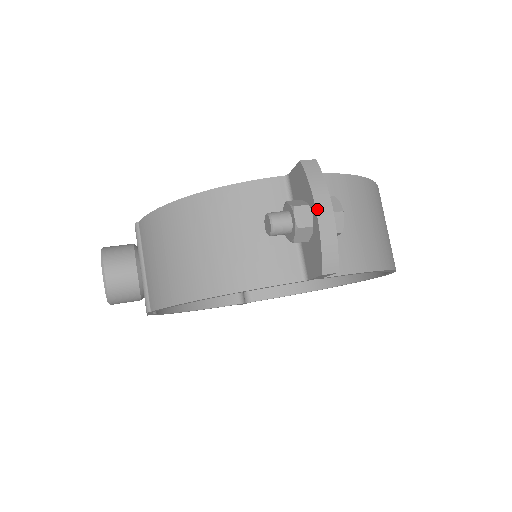
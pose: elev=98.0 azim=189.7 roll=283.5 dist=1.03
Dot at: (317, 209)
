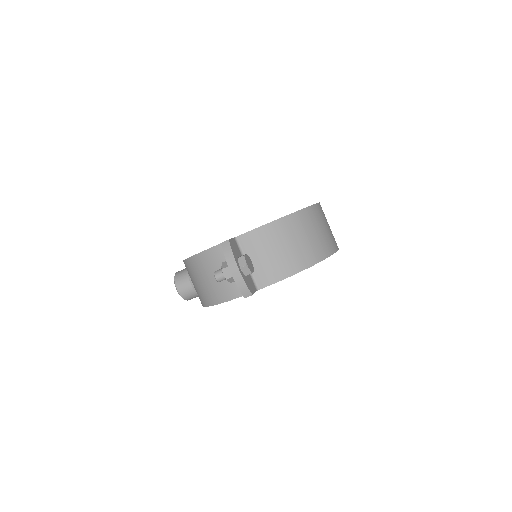
Dot at: (230, 270)
